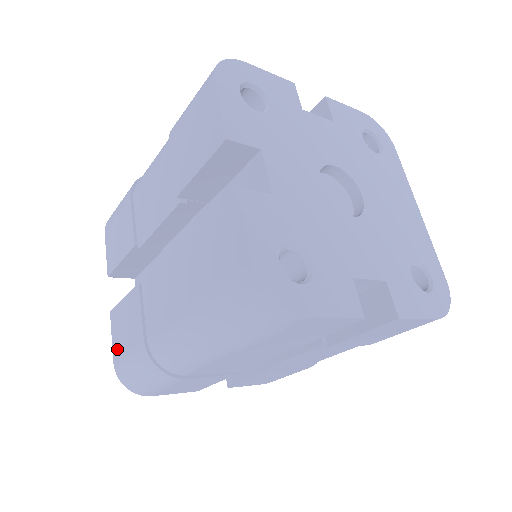
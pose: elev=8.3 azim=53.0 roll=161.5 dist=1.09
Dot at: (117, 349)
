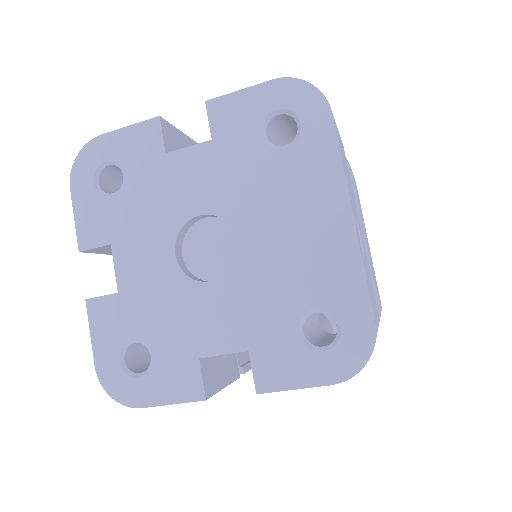
Dot at: occluded
